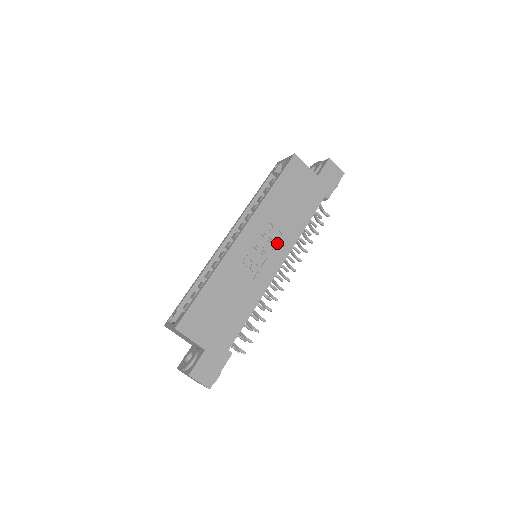
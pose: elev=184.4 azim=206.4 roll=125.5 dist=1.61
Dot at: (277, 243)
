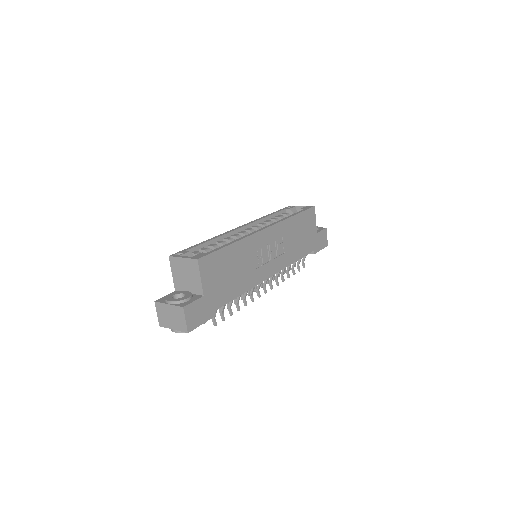
Dot at: (279, 256)
